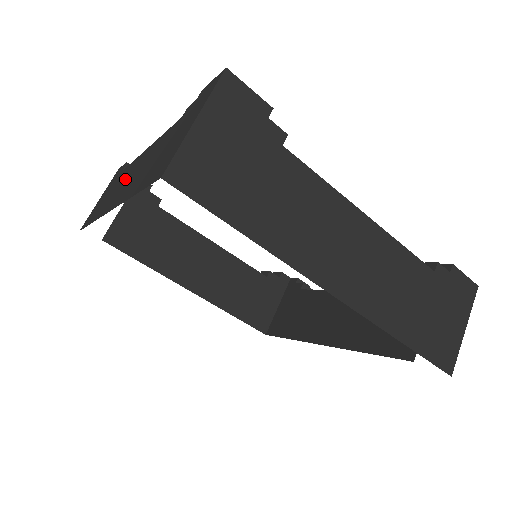
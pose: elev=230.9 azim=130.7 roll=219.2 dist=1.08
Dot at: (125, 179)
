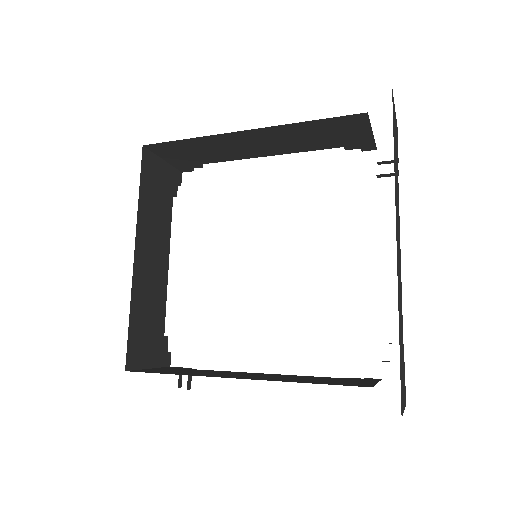
Dot at: occluded
